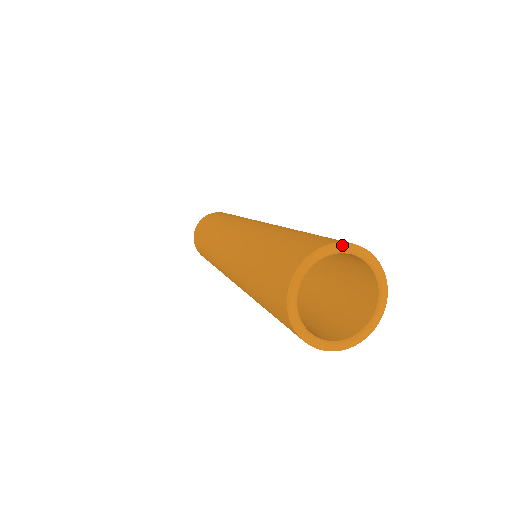
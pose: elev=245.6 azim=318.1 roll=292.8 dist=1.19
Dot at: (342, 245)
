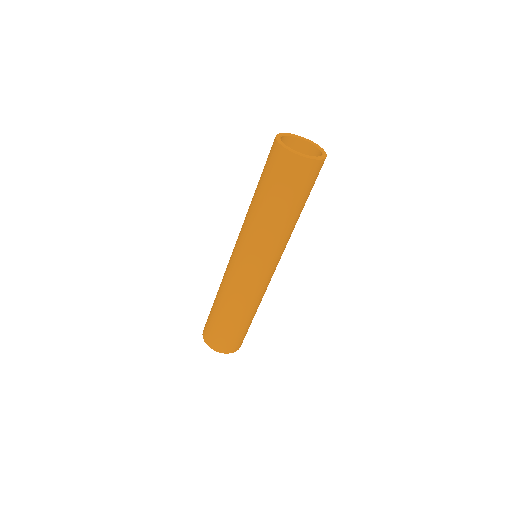
Dot at: (292, 134)
